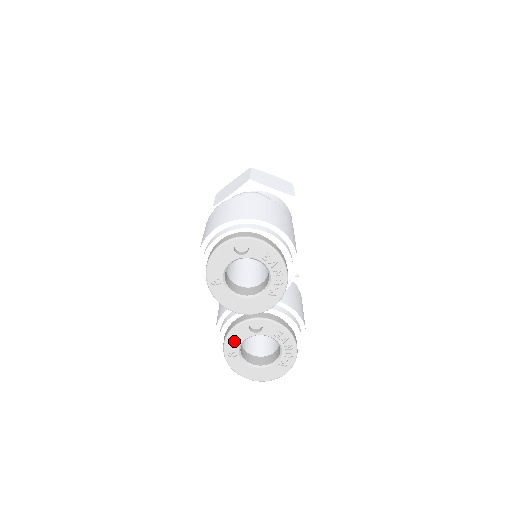
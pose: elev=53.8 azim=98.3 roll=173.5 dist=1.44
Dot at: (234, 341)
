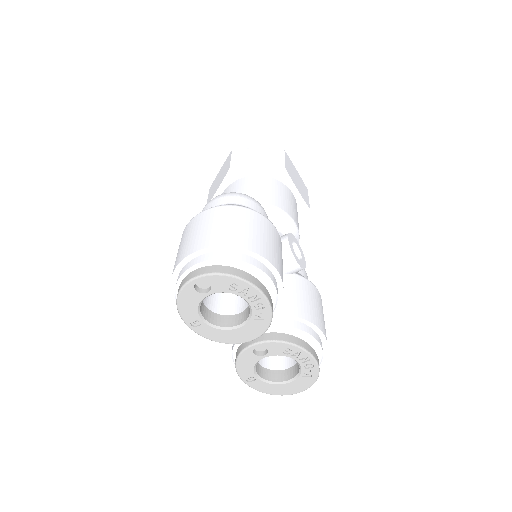
Dot at: (245, 368)
